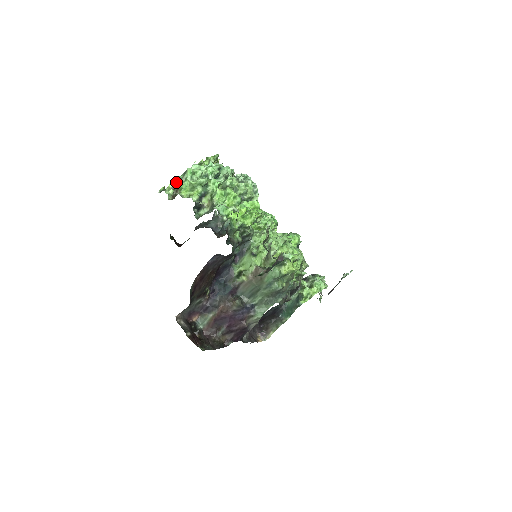
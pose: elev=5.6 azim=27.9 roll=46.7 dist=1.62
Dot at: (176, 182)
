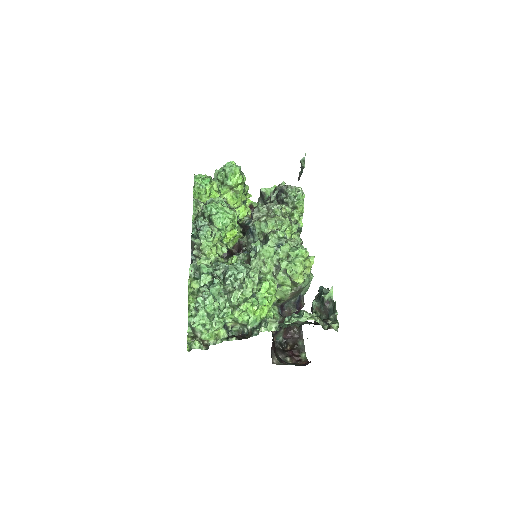
Dot at: (190, 334)
